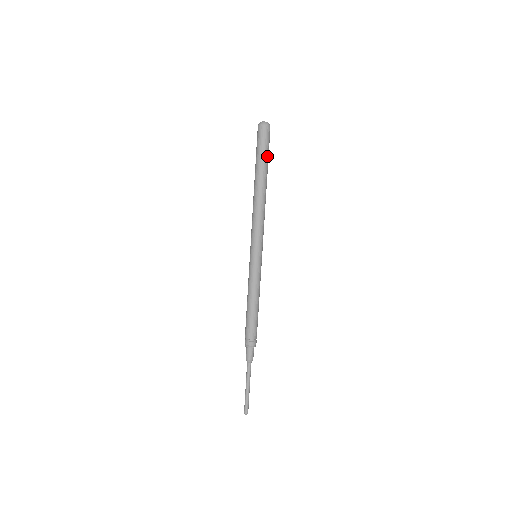
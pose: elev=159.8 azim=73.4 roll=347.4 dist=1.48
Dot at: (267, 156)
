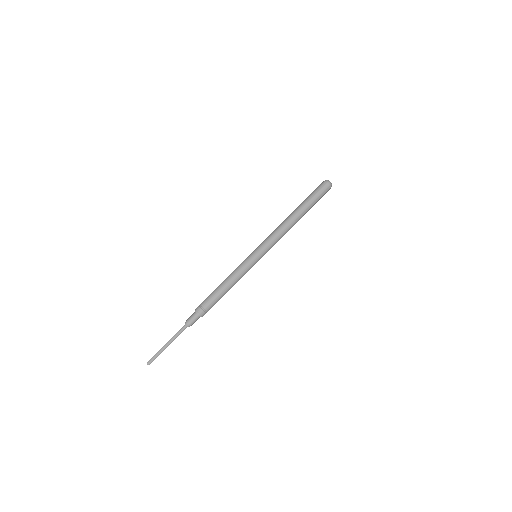
Dot at: (315, 200)
